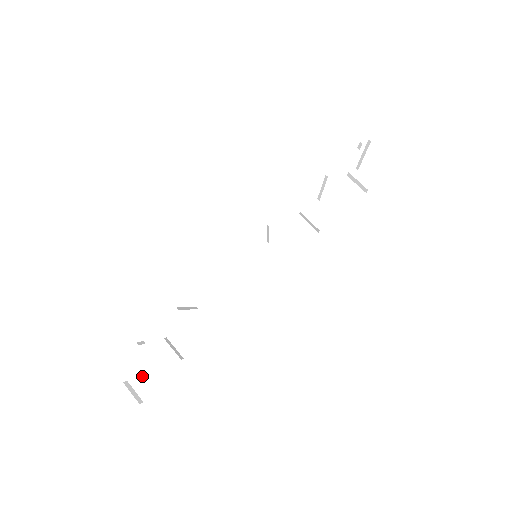
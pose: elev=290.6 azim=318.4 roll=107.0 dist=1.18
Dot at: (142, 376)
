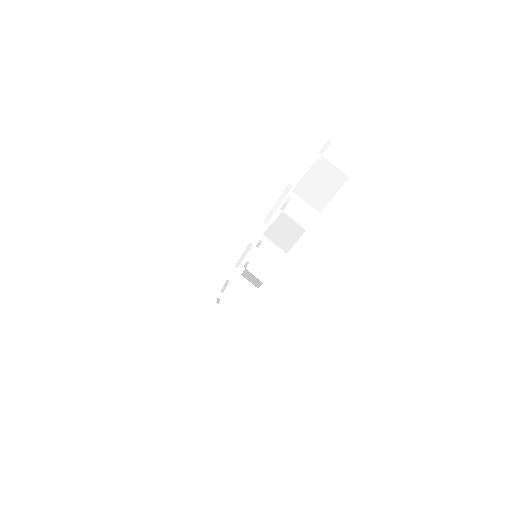
Dot at: occluded
